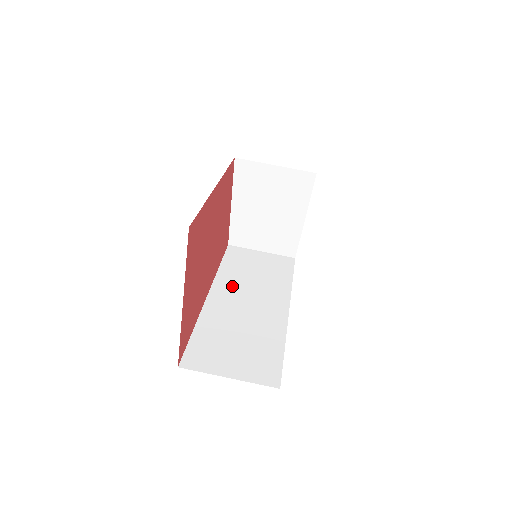
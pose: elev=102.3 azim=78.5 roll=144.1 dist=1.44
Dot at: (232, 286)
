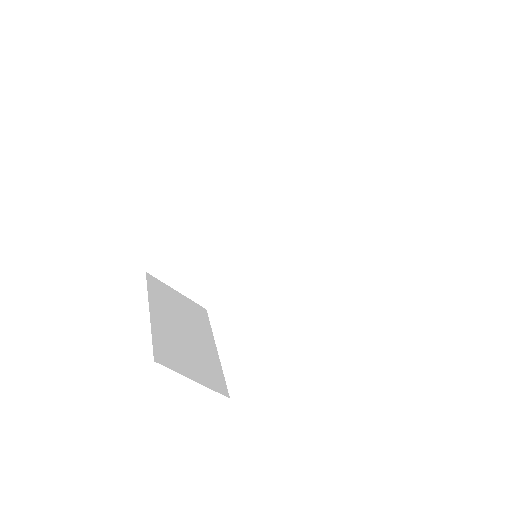
Dot at: (248, 192)
